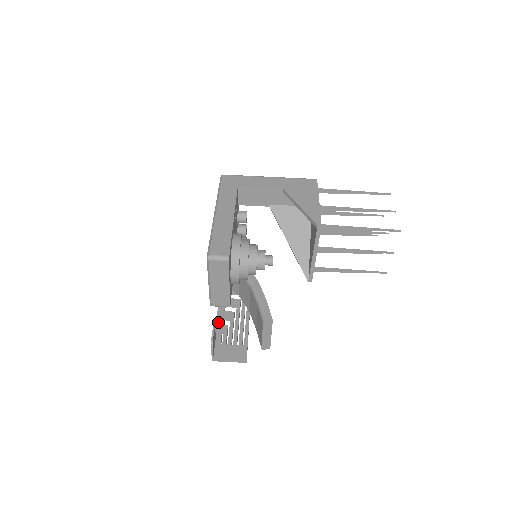
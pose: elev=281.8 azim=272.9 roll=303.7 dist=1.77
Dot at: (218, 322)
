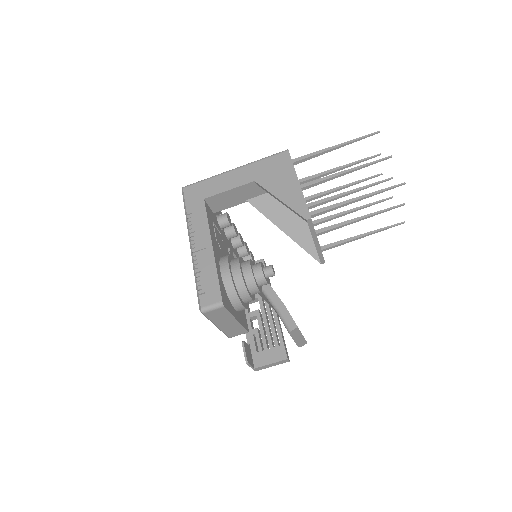
Dot at: occluded
